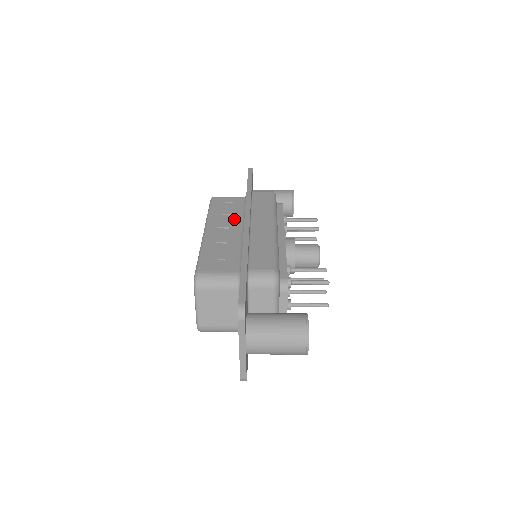
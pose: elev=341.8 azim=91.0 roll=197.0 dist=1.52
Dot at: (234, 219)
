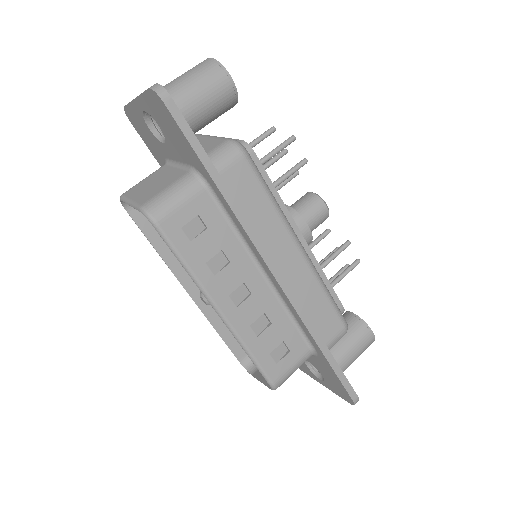
Dot at: (236, 260)
